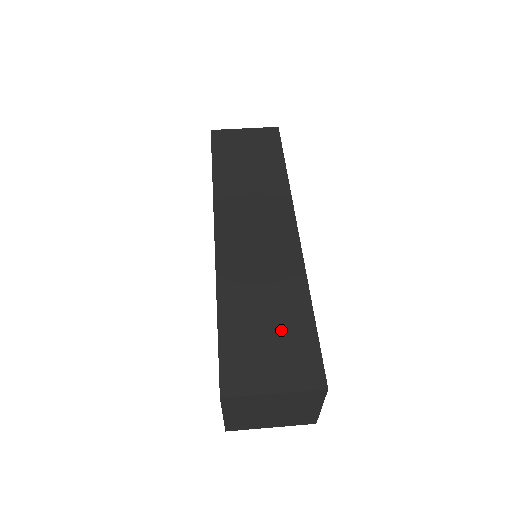
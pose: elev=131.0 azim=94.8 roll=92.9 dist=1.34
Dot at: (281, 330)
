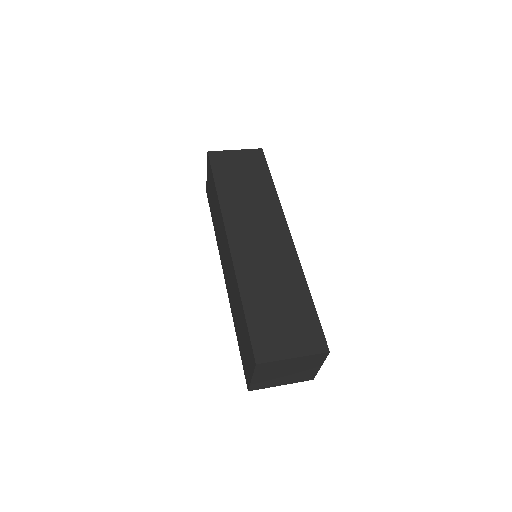
Dot at: (291, 313)
